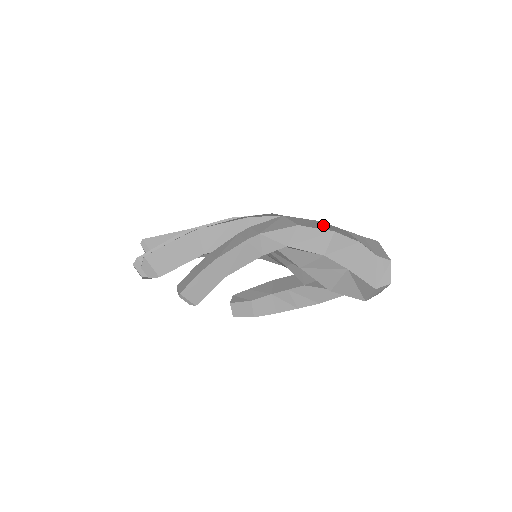
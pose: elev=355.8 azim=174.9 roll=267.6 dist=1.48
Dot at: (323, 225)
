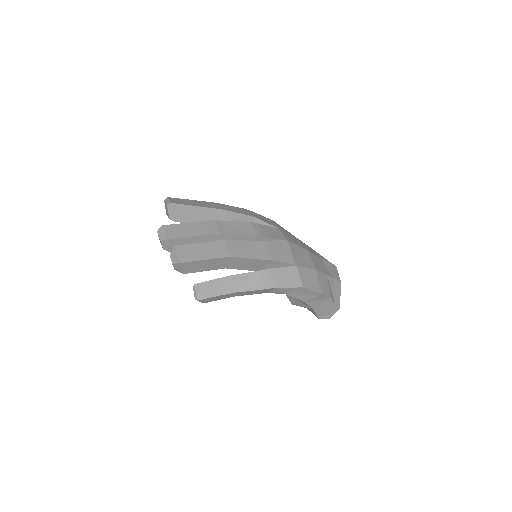
Dot at: (317, 281)
